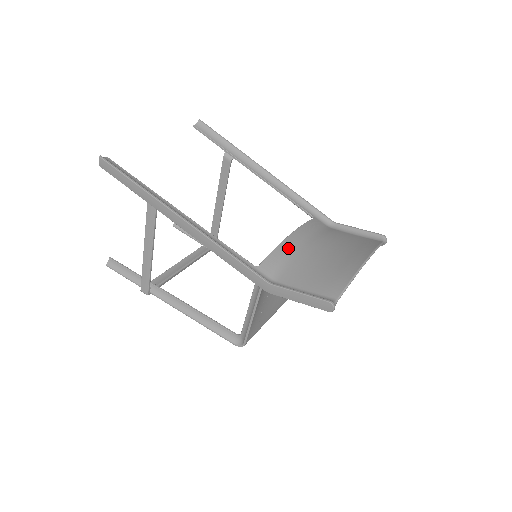
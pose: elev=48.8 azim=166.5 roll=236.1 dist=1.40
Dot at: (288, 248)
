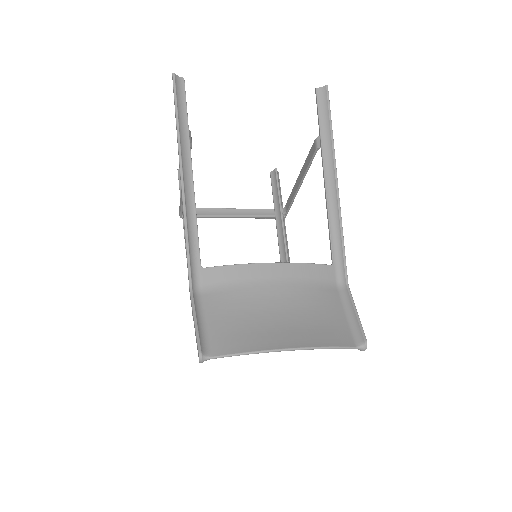
Dot at: (249, 274)
